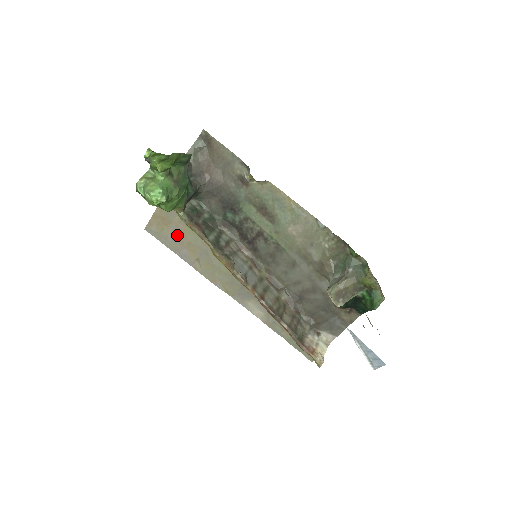
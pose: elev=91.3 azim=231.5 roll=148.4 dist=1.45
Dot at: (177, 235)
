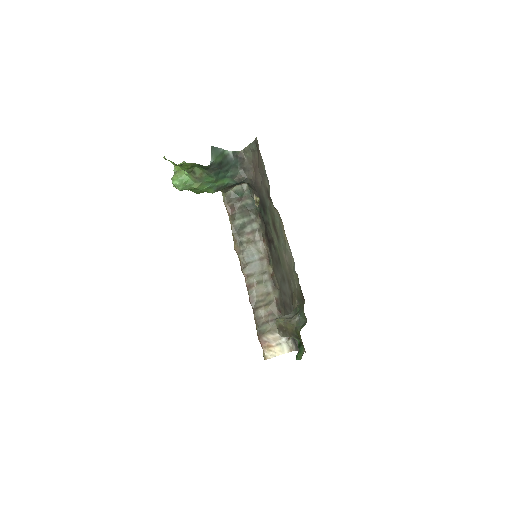
Dot at: occluded
